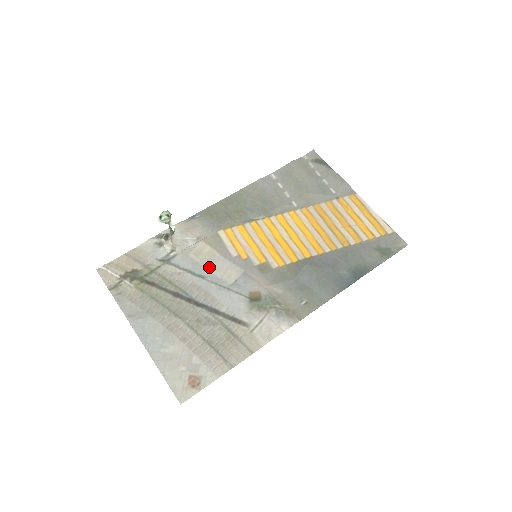
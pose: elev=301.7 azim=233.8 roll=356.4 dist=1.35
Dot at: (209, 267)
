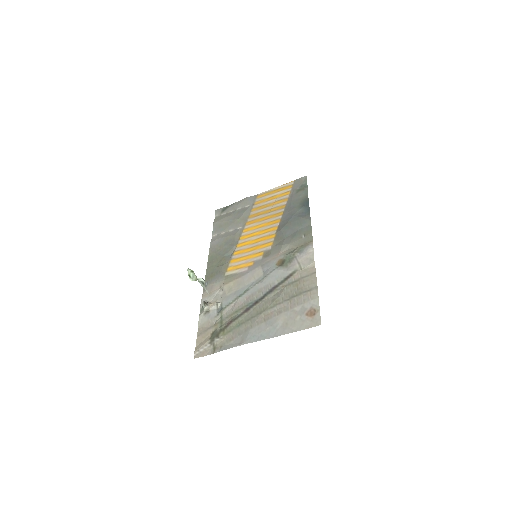
Dot at: (243, 285)
